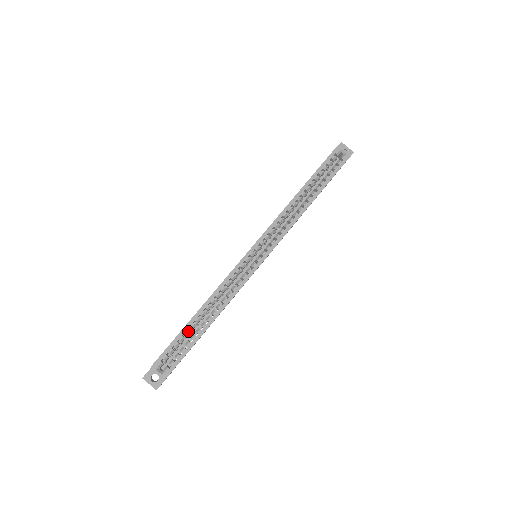
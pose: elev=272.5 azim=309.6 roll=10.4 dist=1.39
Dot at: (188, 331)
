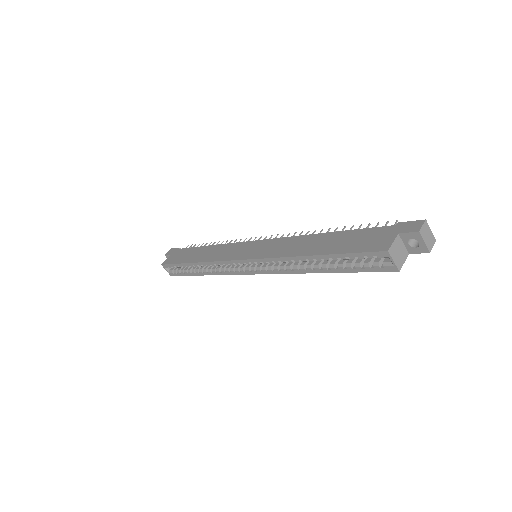
Dot at: occluded
